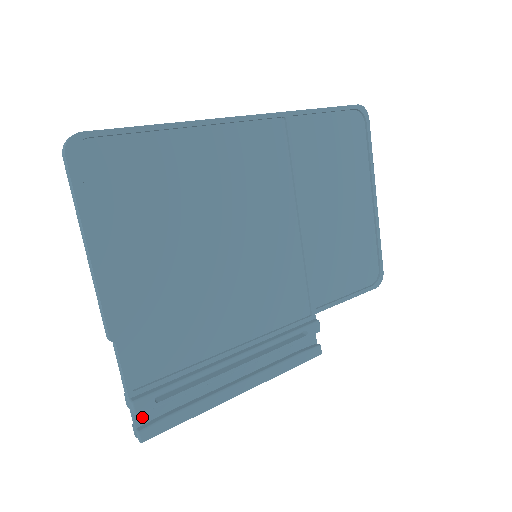
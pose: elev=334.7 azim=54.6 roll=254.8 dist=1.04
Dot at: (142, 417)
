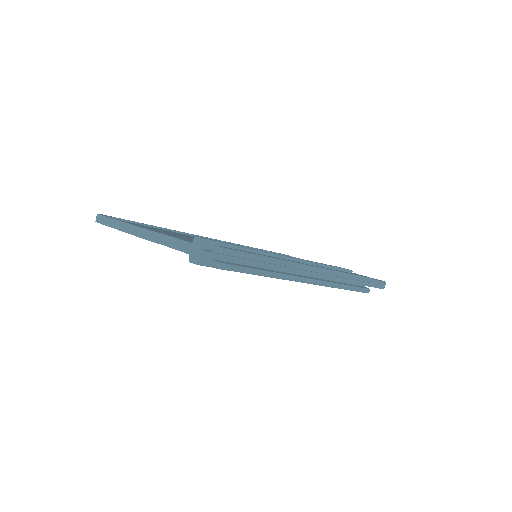
Dot at: occluded
